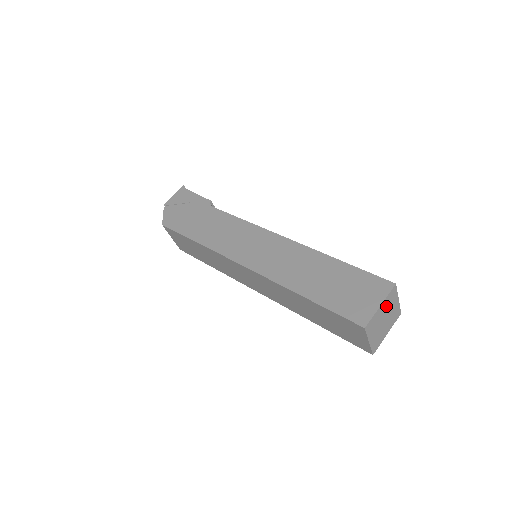
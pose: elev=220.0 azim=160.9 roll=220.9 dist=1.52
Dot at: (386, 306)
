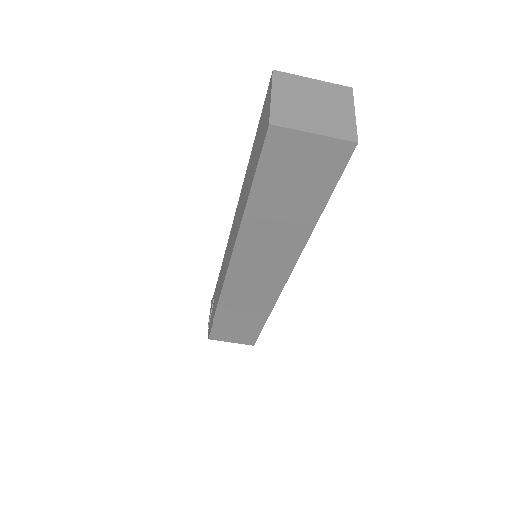
Dot at: (290, 93)
